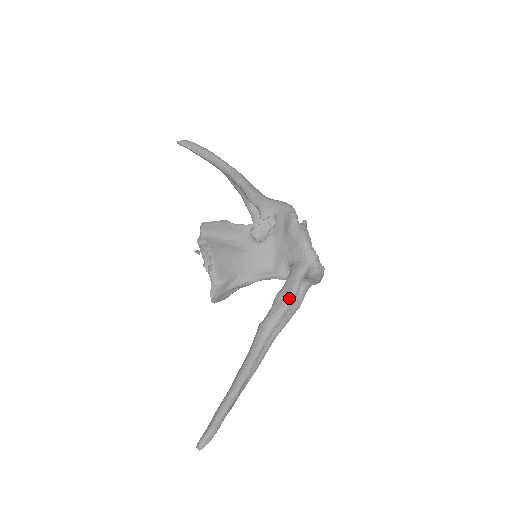
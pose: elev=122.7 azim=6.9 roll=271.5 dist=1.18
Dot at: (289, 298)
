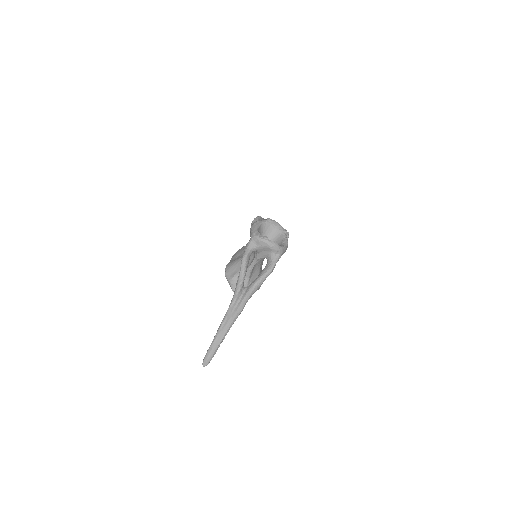
Dot at: (241, 264)
